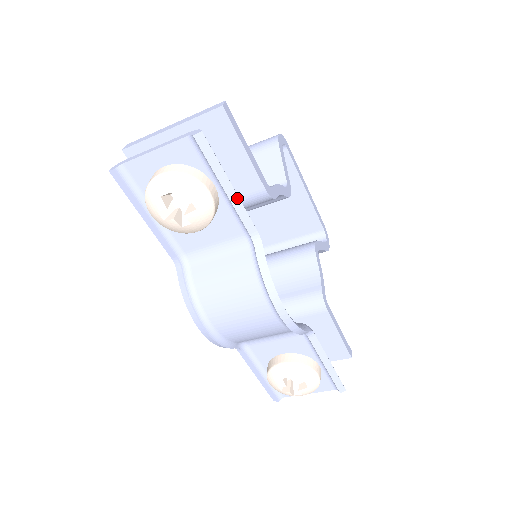
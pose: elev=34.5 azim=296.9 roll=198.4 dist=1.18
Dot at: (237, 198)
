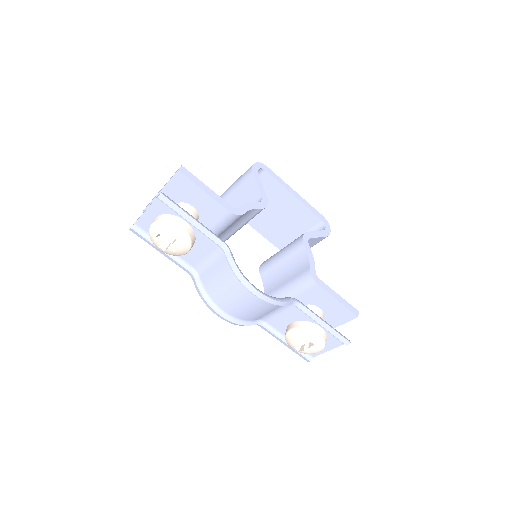
Dot at: (200, 225)
